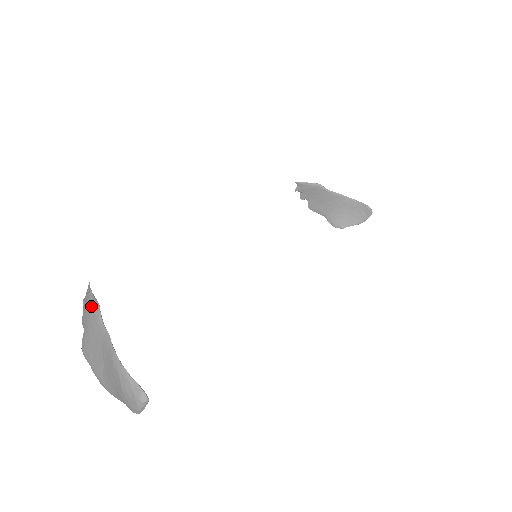
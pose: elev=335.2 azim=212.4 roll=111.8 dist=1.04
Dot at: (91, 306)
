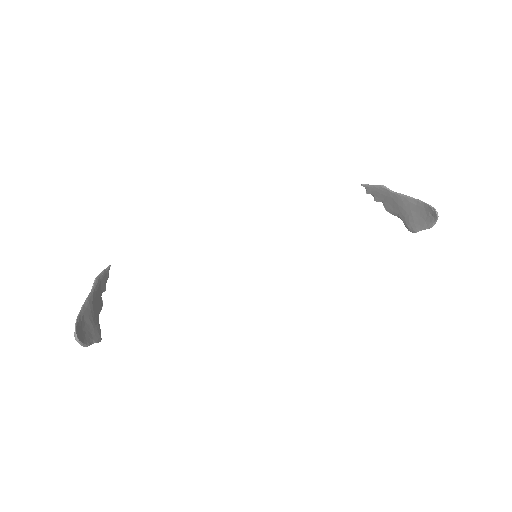
Dot at: (97, 279)
